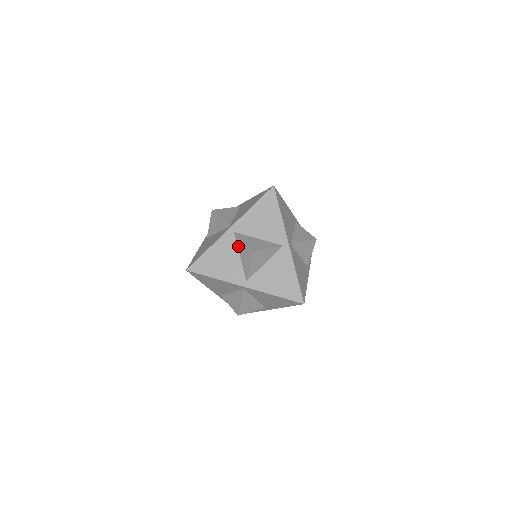
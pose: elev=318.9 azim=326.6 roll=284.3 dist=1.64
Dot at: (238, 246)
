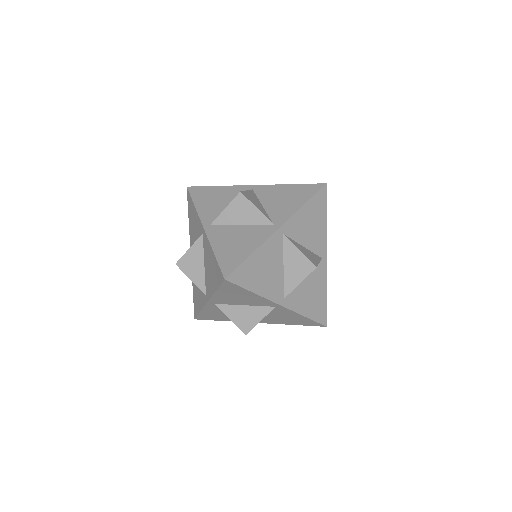
Dot at: occluded
